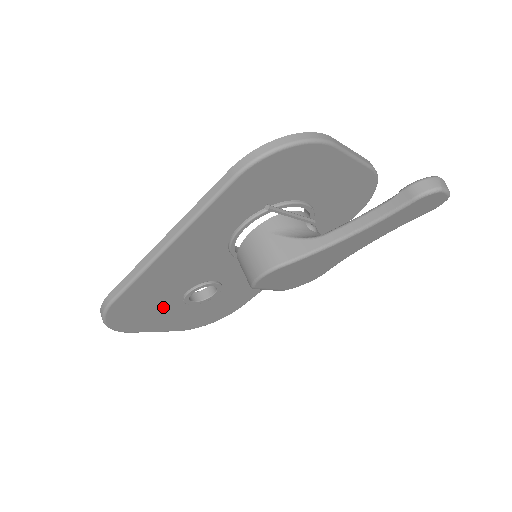
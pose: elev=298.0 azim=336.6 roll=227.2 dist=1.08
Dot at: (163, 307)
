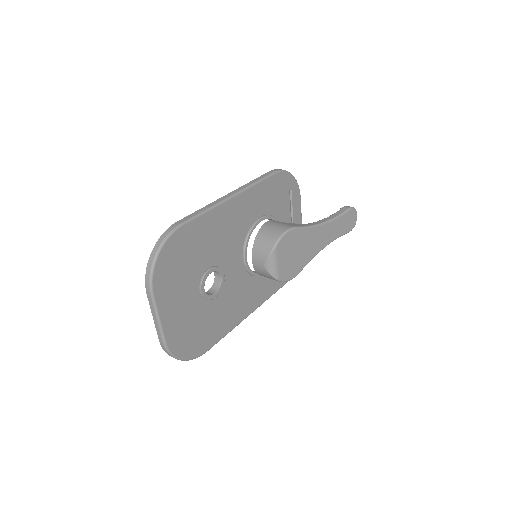
Dot at: (189, 276)
